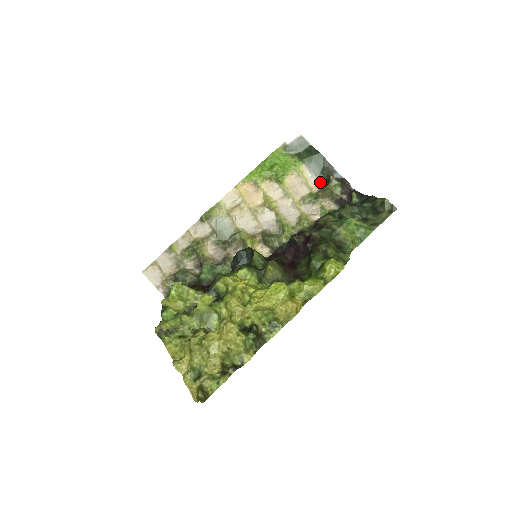
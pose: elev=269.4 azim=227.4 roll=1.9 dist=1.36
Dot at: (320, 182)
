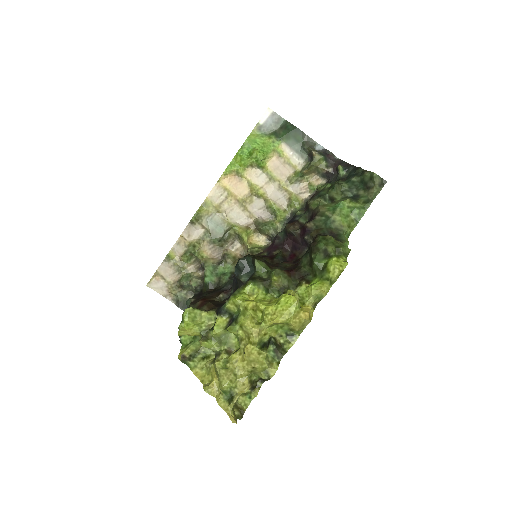
Dot at: (303, 158)
